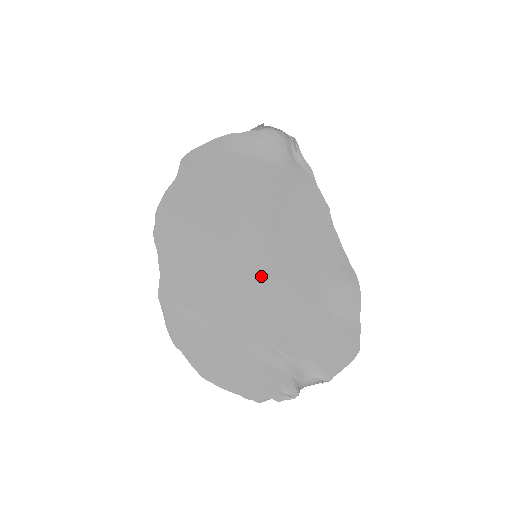
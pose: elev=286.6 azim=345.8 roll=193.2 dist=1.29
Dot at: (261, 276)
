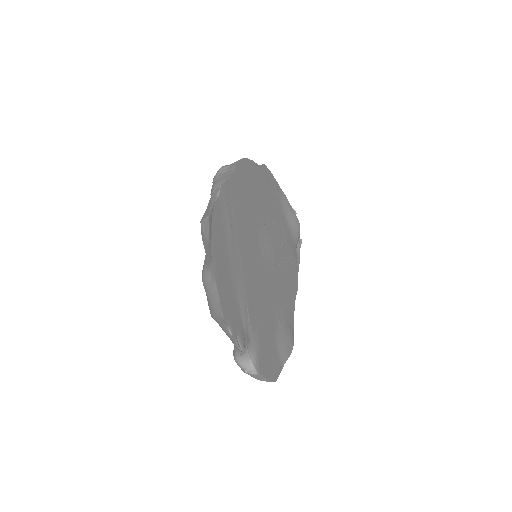
Dot at: (262, 265)
